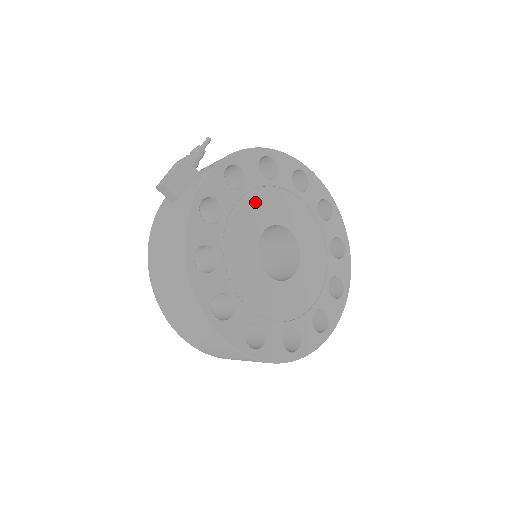
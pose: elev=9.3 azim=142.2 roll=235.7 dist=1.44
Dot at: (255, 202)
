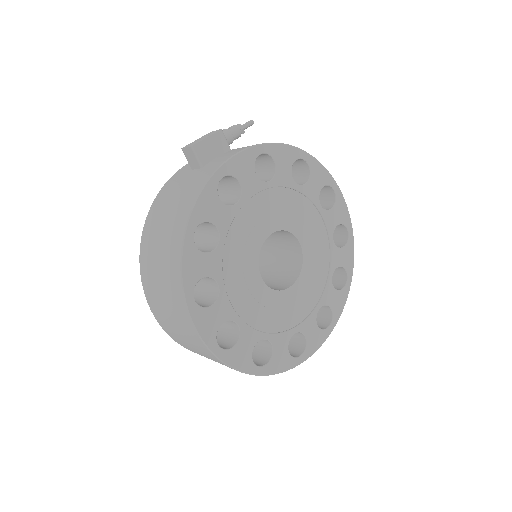
Dot at: (276, 200)
